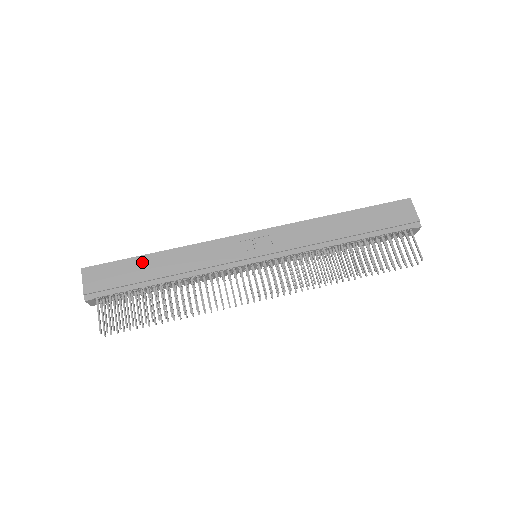
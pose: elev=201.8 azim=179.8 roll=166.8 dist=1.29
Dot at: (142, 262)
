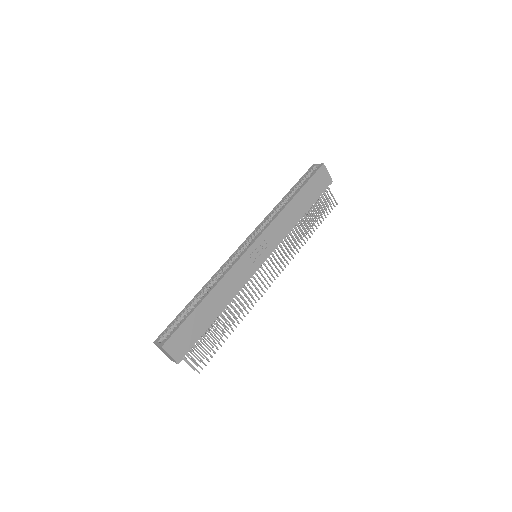
Dot at: (199, 312)
